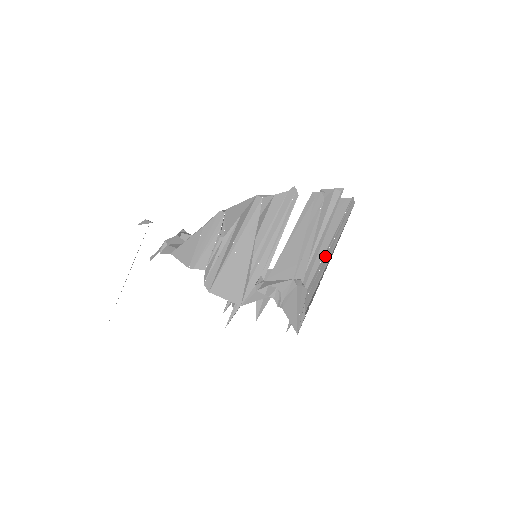
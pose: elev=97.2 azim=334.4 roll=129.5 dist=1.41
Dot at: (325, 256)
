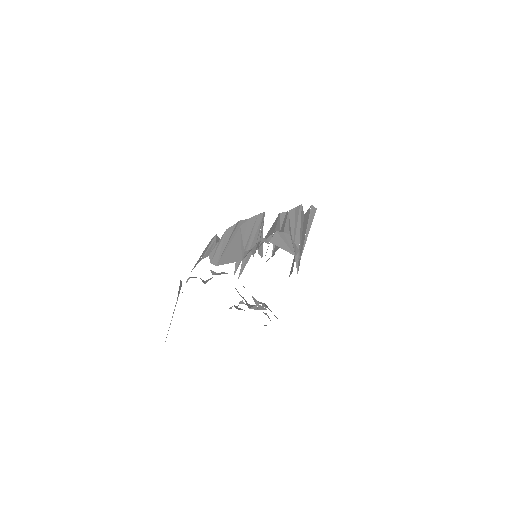
Dot at: (306, 231)
